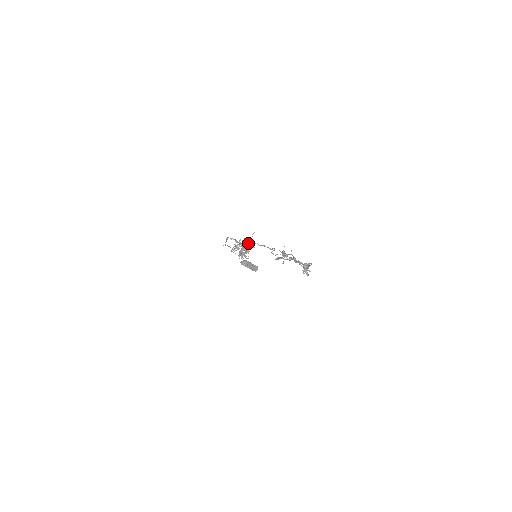
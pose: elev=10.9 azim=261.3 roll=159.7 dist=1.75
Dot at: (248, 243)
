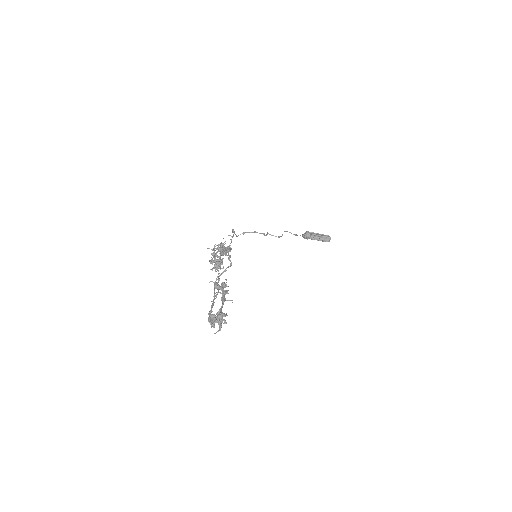
Dot at: (222, 251)
